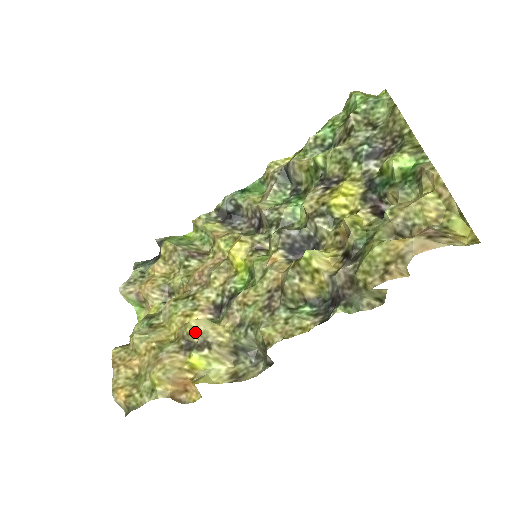
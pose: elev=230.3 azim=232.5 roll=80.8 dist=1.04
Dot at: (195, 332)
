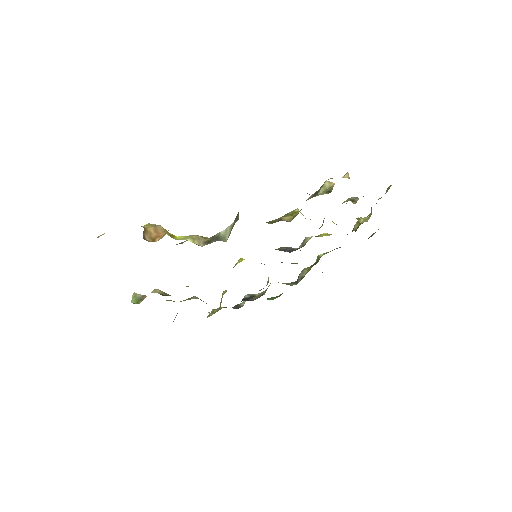
Dot at: occluded
